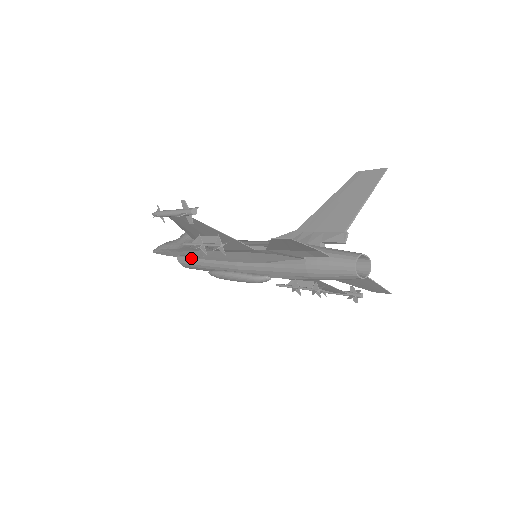
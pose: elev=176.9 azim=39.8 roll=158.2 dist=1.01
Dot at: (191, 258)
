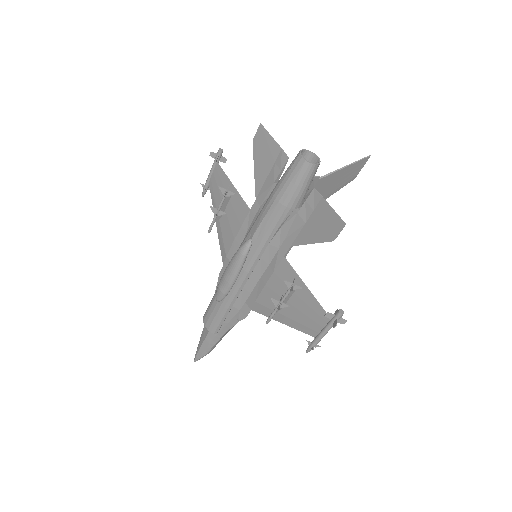
Dot at: occluded
